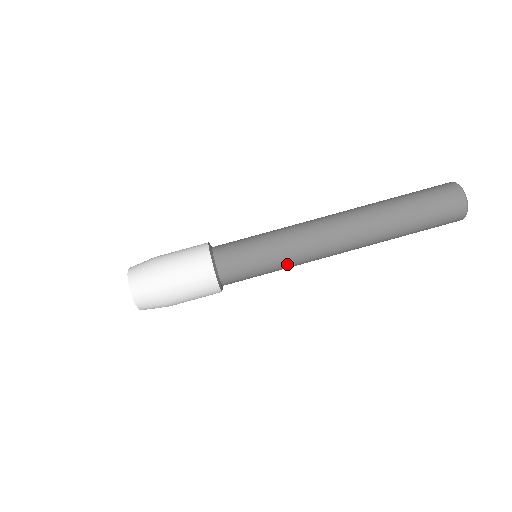
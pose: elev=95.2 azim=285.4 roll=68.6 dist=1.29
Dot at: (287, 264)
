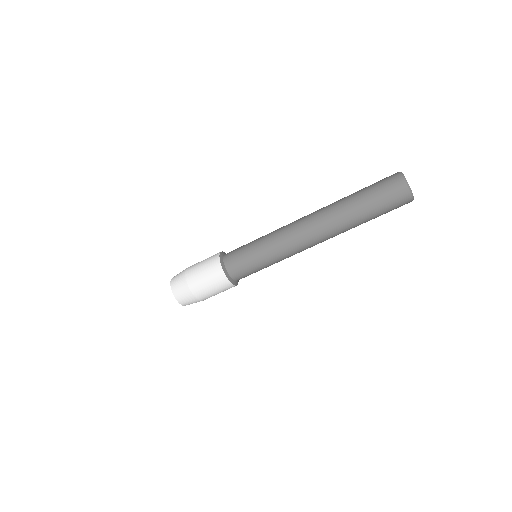
Dot at: (277, 259)
